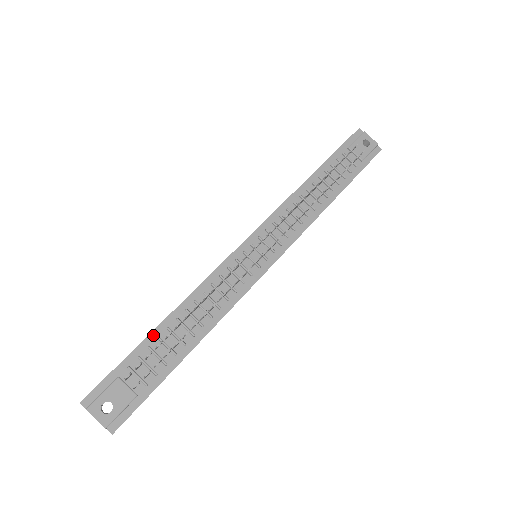
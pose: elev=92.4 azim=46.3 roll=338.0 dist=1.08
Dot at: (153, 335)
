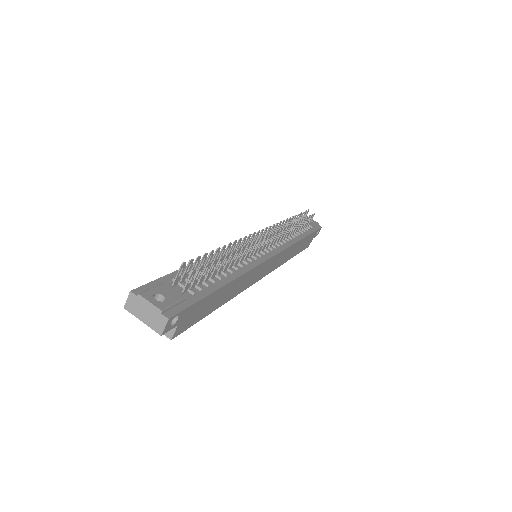
Dot at: occluded
